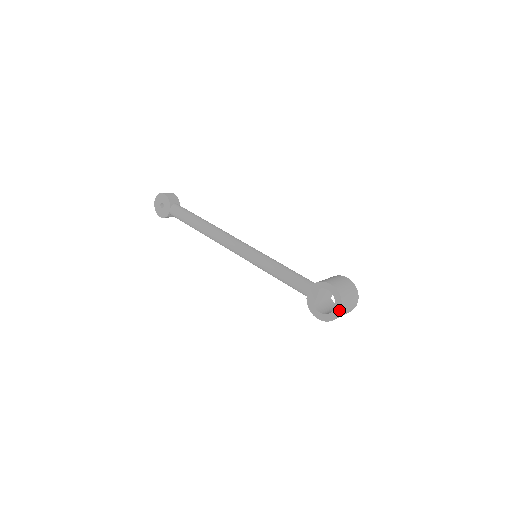
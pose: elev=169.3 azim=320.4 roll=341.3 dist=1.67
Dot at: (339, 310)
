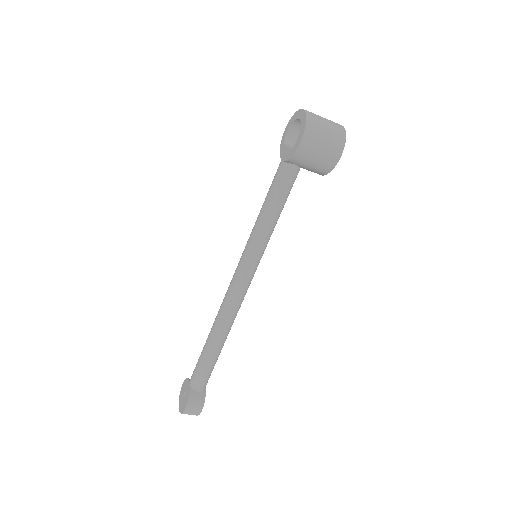
Dot at: (301, 112)
